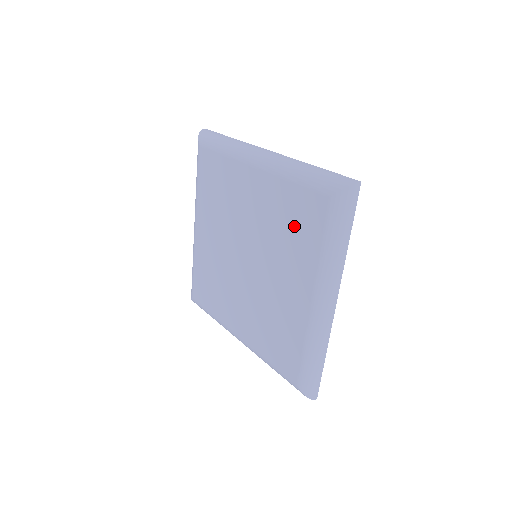
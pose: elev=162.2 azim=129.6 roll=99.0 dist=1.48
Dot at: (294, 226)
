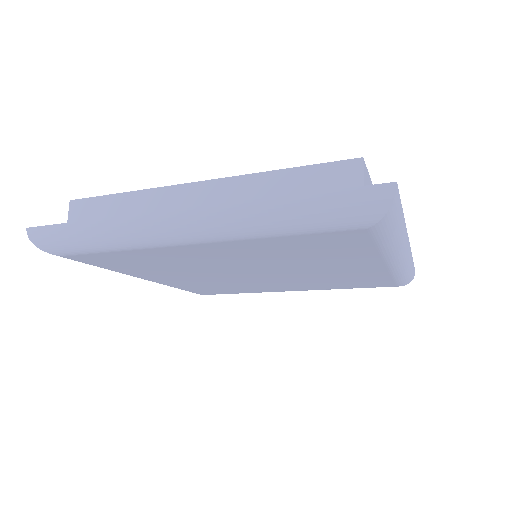
Dot at: (348, 283)
